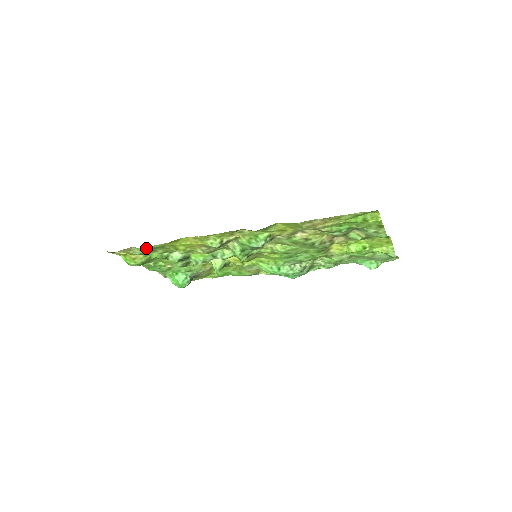
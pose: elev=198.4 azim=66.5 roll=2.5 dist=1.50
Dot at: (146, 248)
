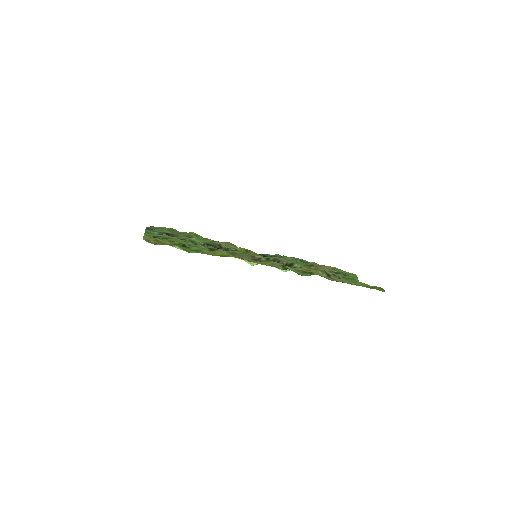
Dot at: (192, 252)
